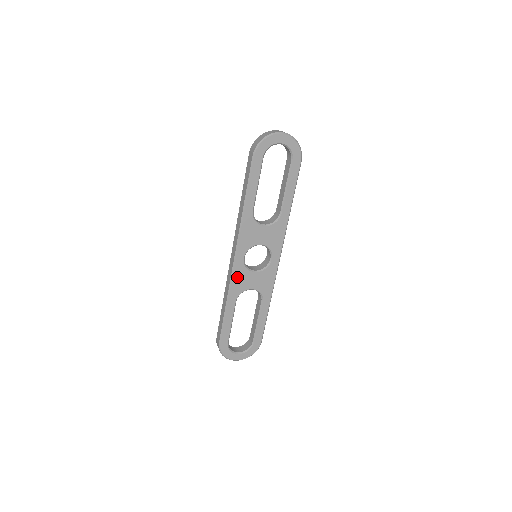
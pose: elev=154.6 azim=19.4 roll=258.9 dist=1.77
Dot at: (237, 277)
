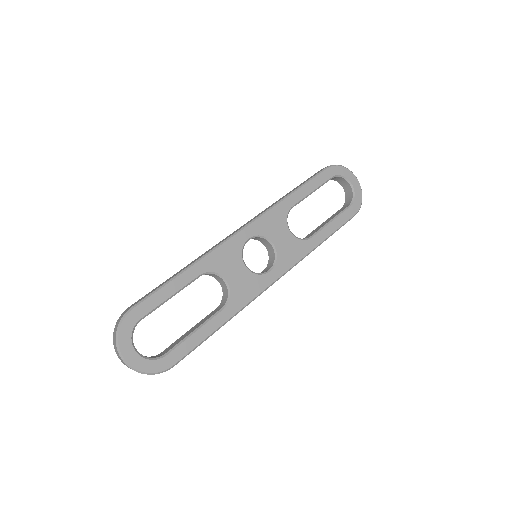
Dot at: (226, 250)
